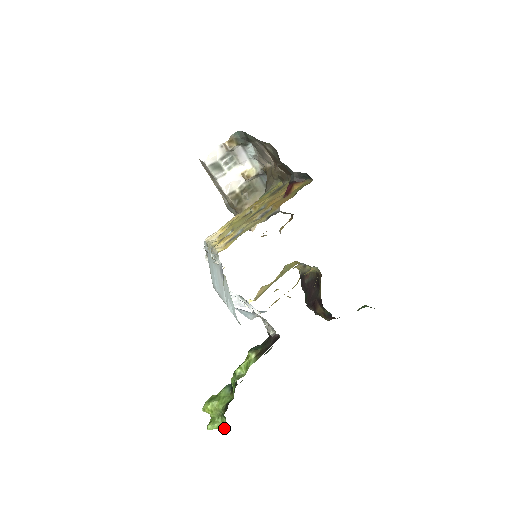
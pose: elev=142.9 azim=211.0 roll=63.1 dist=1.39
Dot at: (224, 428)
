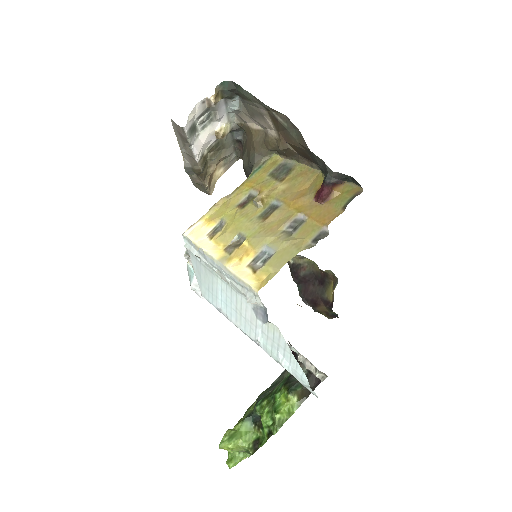
Dot at: occluded
